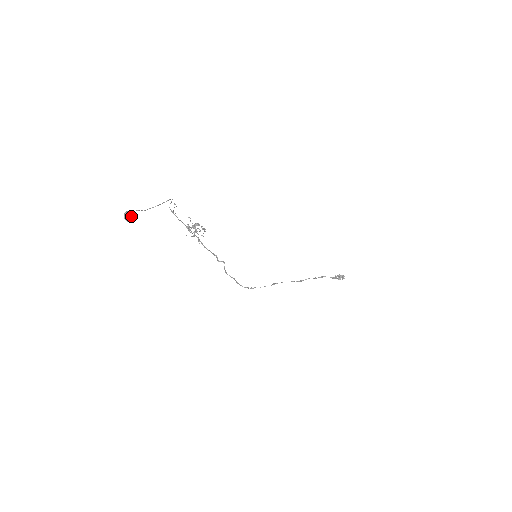
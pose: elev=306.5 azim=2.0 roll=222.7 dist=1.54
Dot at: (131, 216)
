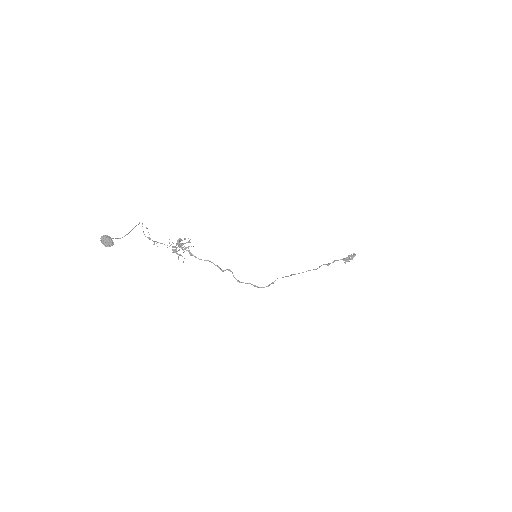
Dot at: (108, 237)
